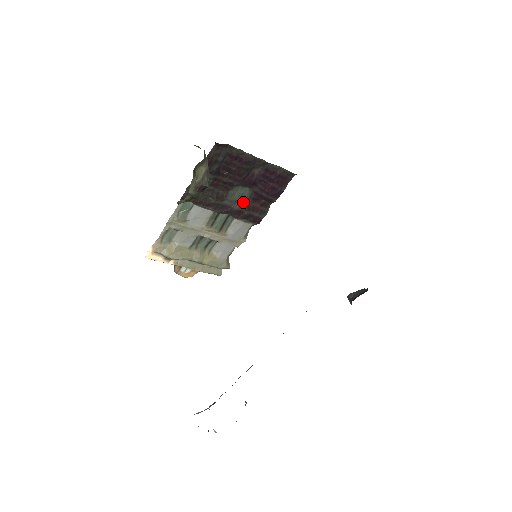
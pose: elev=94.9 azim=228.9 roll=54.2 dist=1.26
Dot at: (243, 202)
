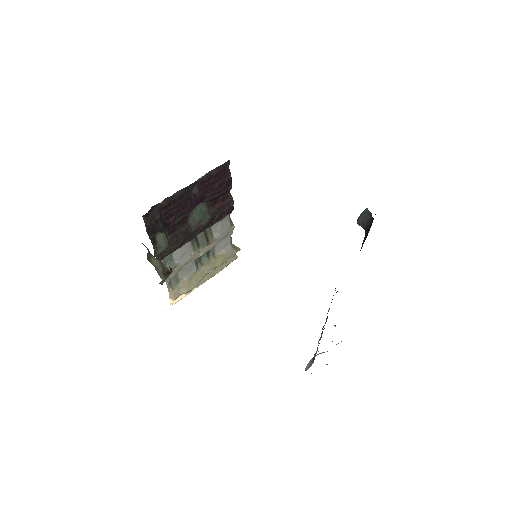
Dot at: (206, 214)
